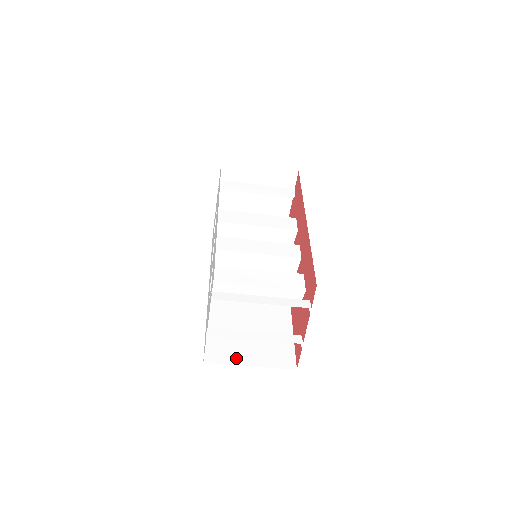
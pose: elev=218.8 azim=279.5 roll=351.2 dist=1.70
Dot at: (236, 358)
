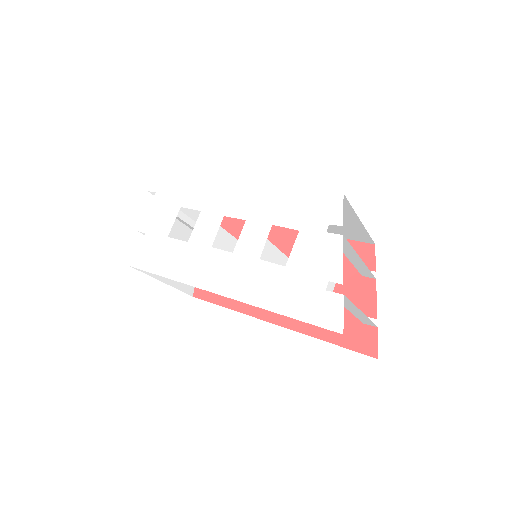
Dot at: occluded
